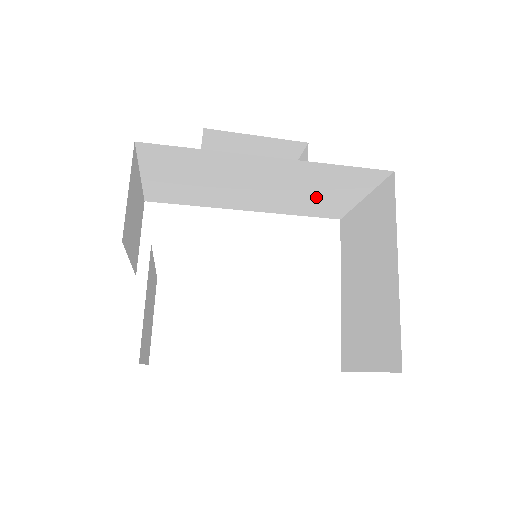
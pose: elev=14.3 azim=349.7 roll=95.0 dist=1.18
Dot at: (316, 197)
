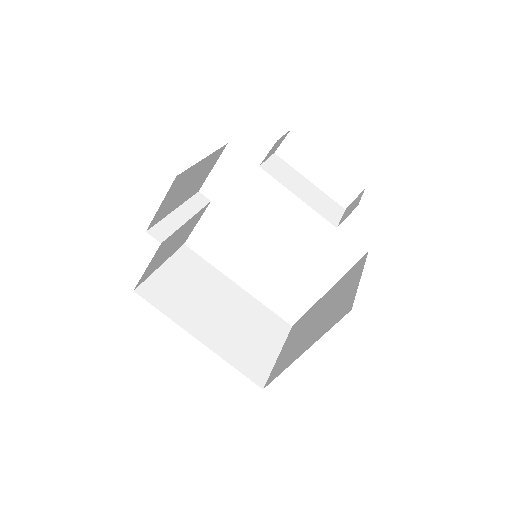
Dot at: occluded
